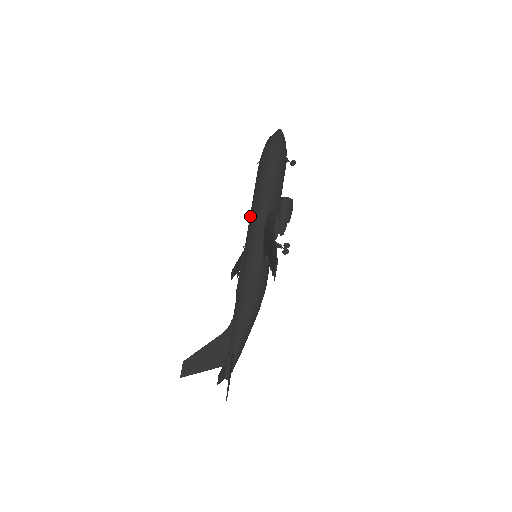
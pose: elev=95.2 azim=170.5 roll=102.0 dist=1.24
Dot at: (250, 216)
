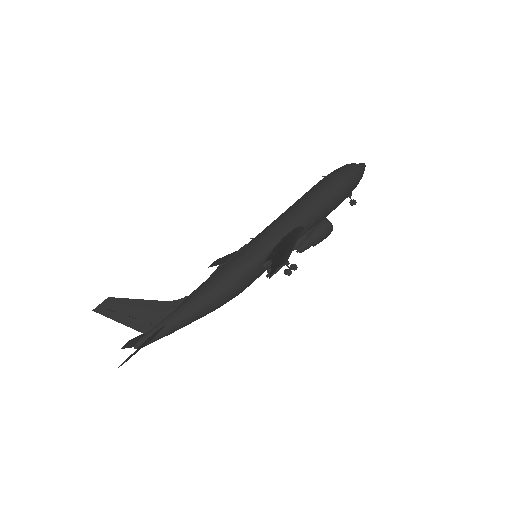
Dot at: (280, 216)
